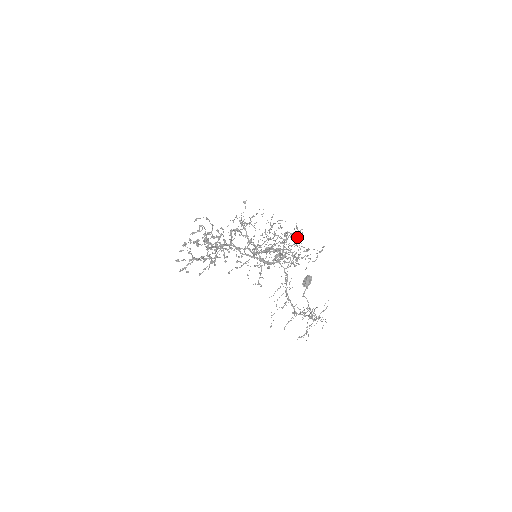
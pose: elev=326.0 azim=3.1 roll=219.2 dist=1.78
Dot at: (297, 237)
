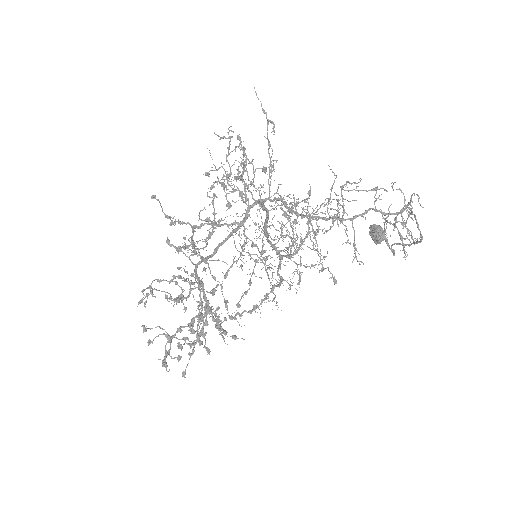
Dot at: occluded
